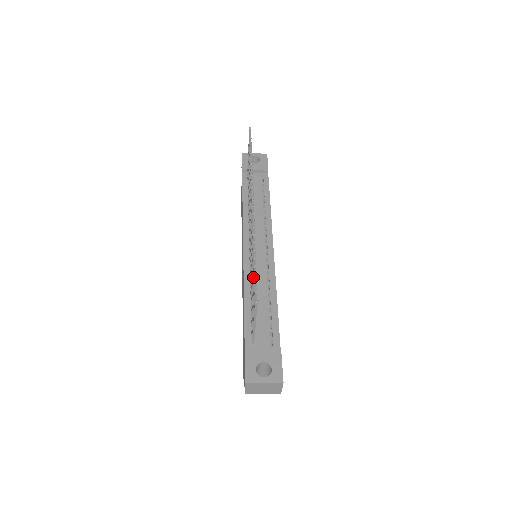
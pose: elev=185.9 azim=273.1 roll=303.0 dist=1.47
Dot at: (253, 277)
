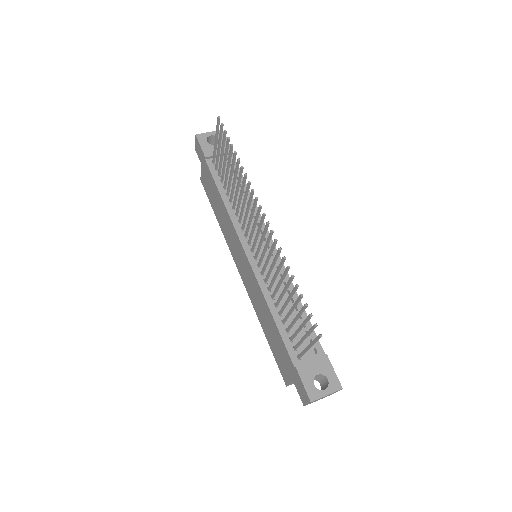
Dot at: (297, 303)
